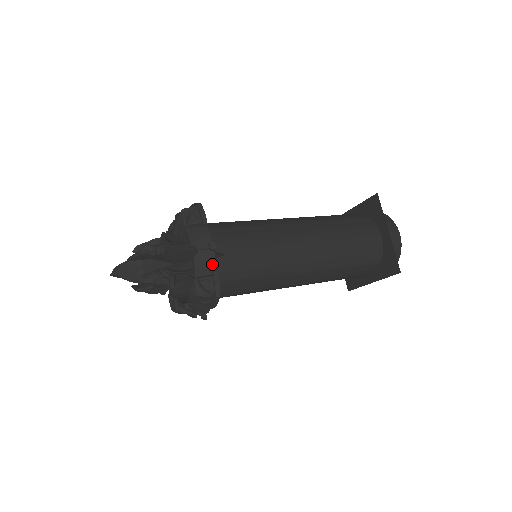
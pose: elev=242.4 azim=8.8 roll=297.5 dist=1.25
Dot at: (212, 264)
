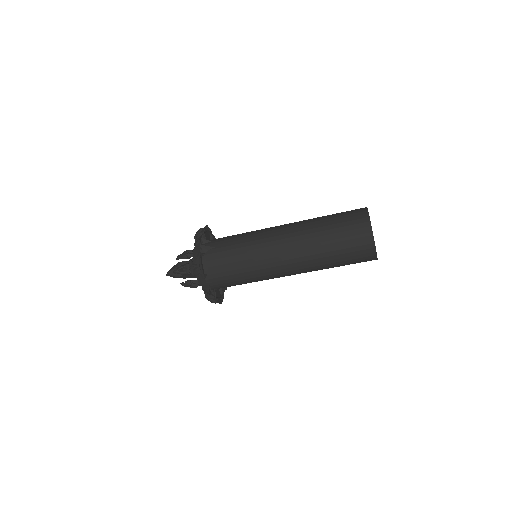
Dot at: (199, 249)
